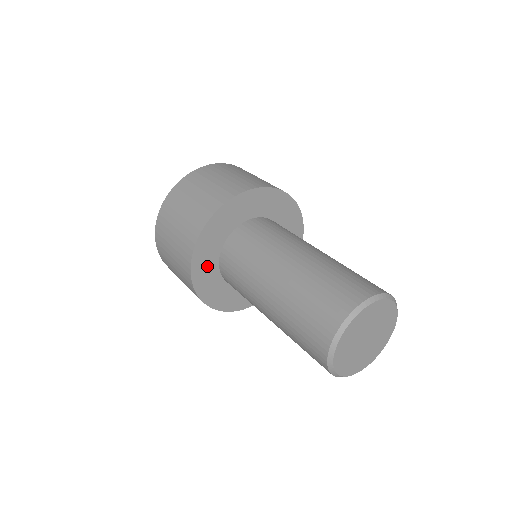
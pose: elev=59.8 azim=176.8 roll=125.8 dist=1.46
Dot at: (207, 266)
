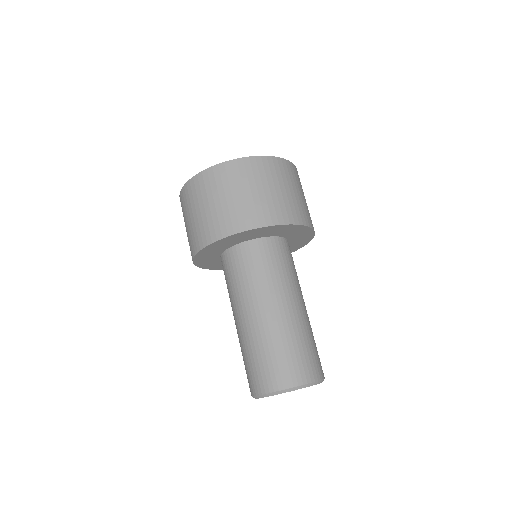
Dot at: (217, 248)
